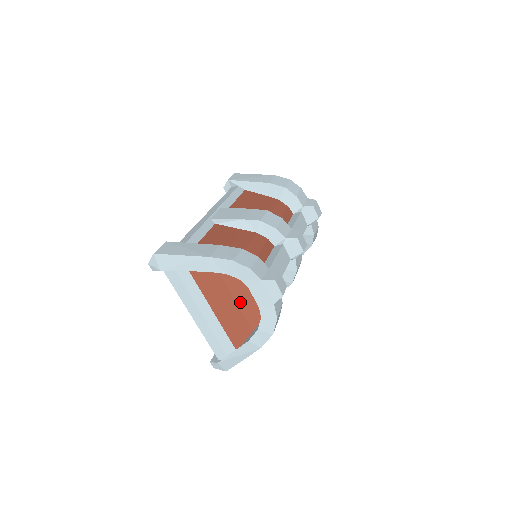
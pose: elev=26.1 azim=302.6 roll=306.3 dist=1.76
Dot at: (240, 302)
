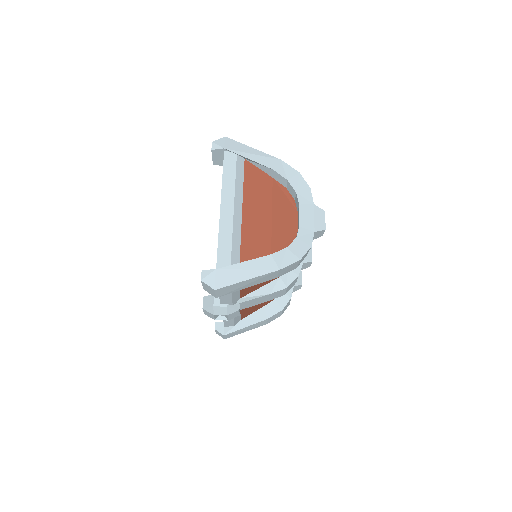
Dot at: (276, 222)
